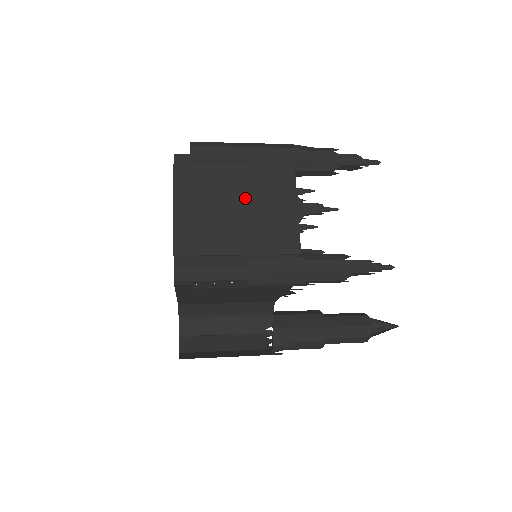
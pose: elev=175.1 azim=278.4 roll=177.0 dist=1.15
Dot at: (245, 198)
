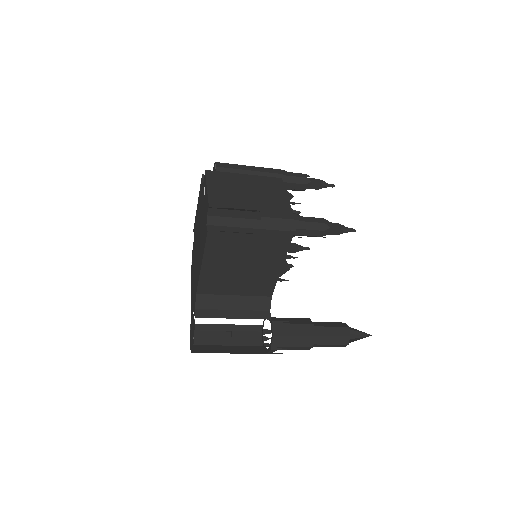
Dot at: (253, 188)
